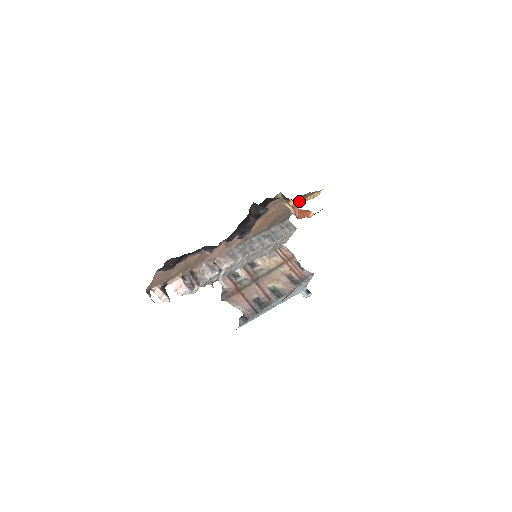
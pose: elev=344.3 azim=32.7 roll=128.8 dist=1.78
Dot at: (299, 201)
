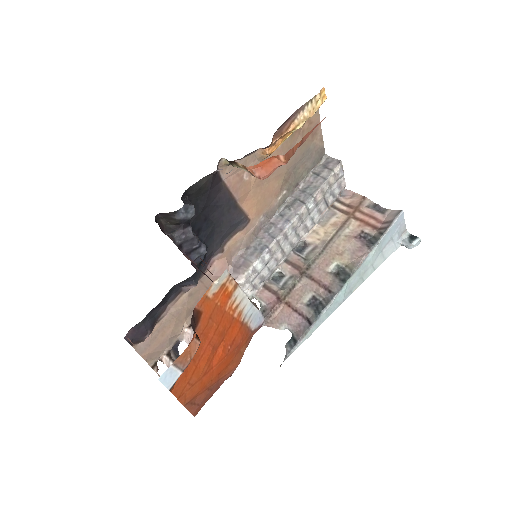
Dot at: (287, 136)
